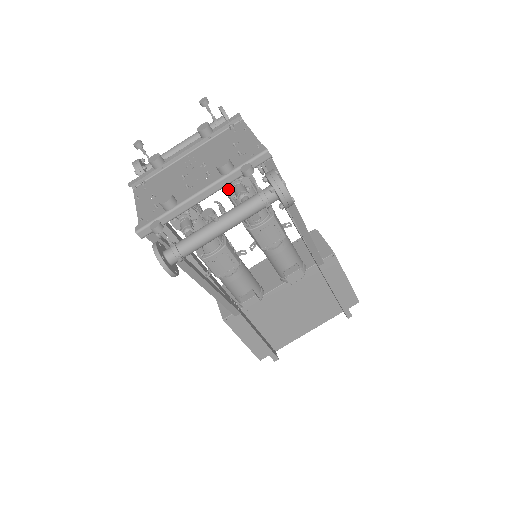
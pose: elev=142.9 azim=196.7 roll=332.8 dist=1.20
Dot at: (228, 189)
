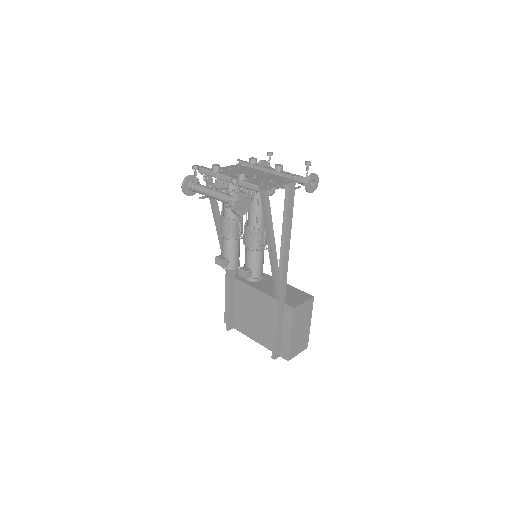
Dot at: occluded
